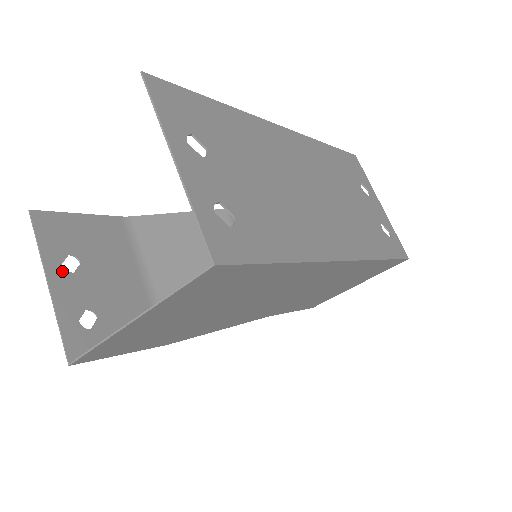
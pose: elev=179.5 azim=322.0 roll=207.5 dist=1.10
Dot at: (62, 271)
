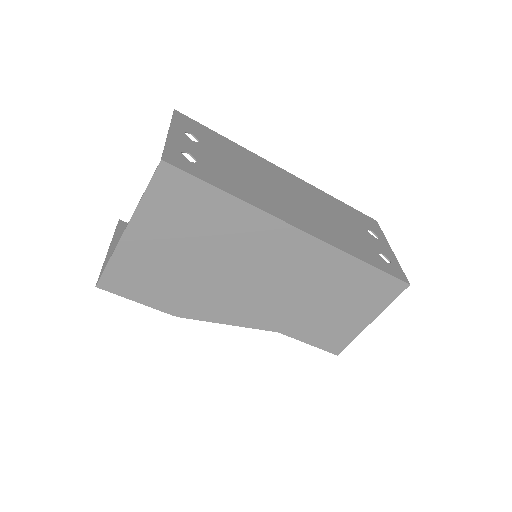
Dot at: occluded
